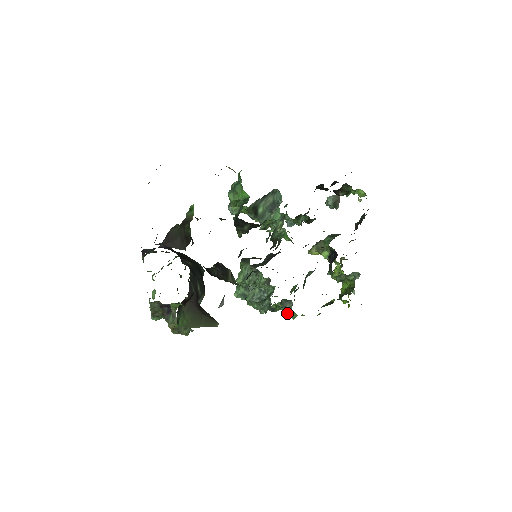
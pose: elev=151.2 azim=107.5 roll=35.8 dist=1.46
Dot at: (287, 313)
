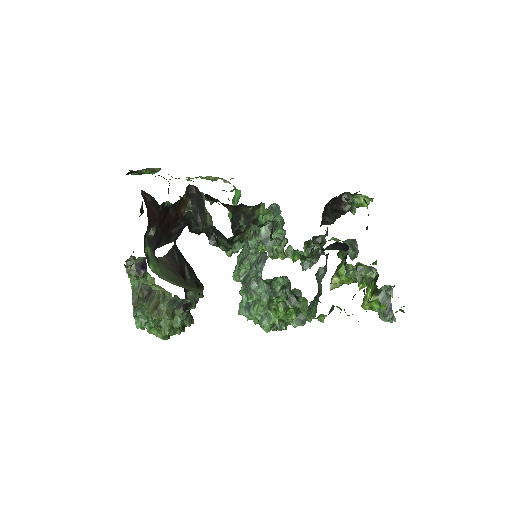
Dot at: (290, 289)
